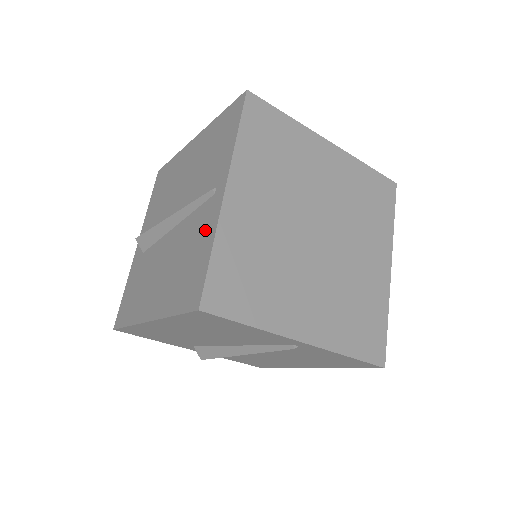
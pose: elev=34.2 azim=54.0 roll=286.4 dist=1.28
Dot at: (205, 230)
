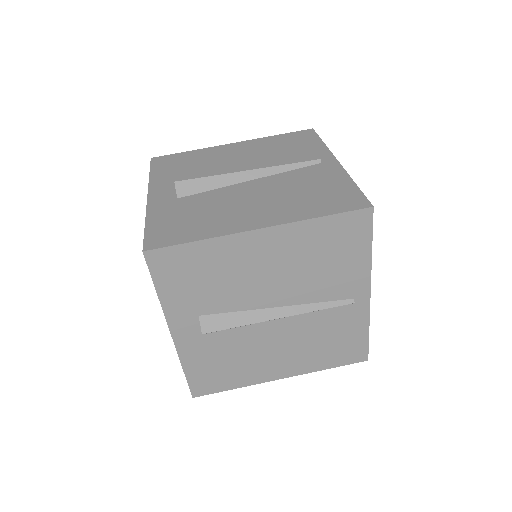
Dot at: (328, 176)
